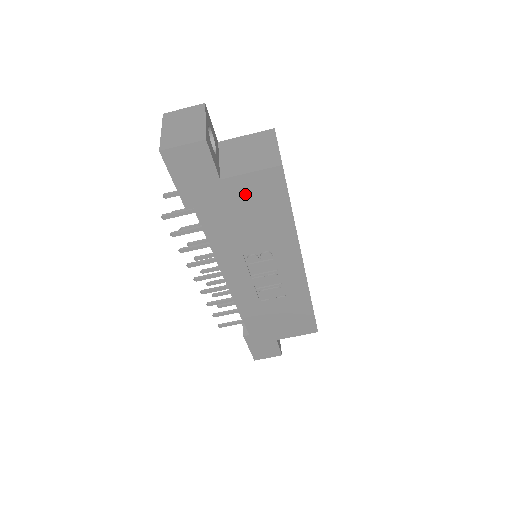
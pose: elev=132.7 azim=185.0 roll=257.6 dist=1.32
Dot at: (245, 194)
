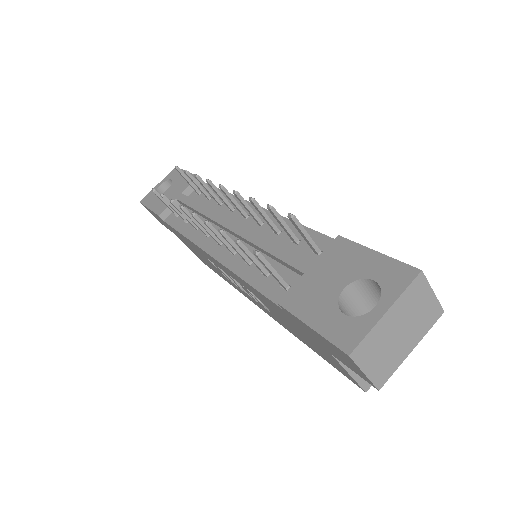
Dot at: (321, 350)
